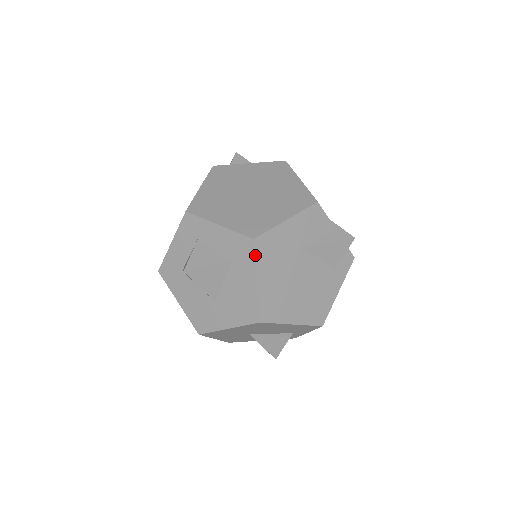
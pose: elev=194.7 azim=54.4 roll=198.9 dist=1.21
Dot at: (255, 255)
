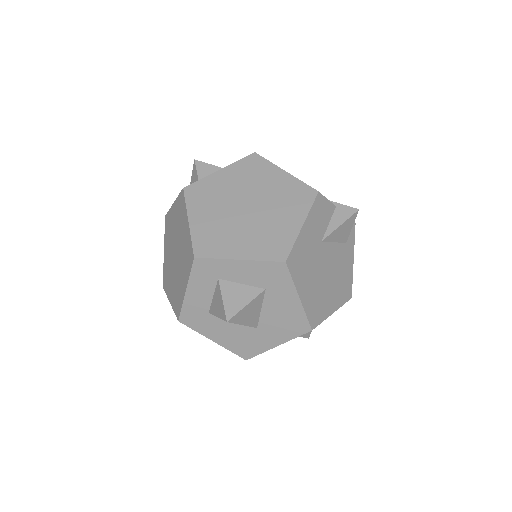
Dot at: (291, 275)
